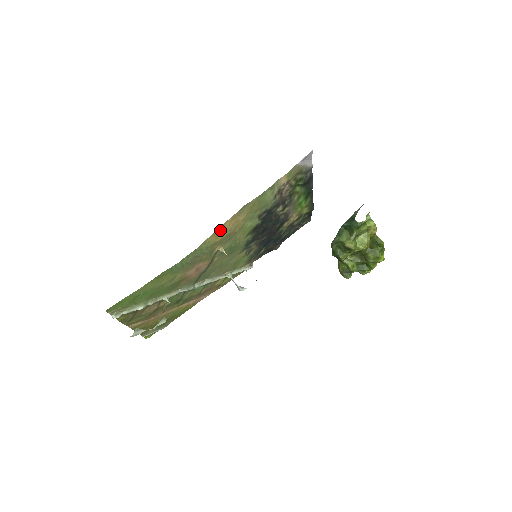
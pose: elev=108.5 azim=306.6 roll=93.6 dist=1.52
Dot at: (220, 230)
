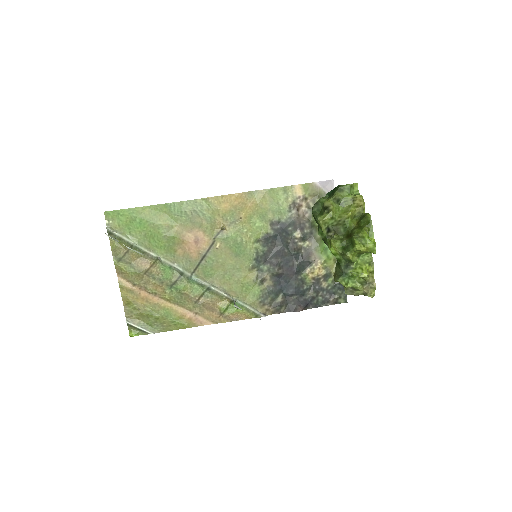
Dot at: (225, 199)
